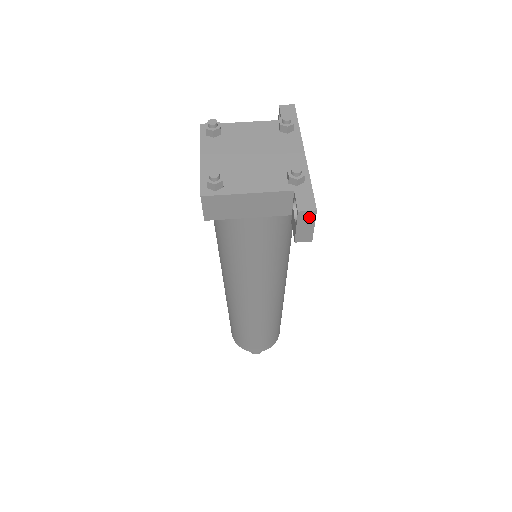
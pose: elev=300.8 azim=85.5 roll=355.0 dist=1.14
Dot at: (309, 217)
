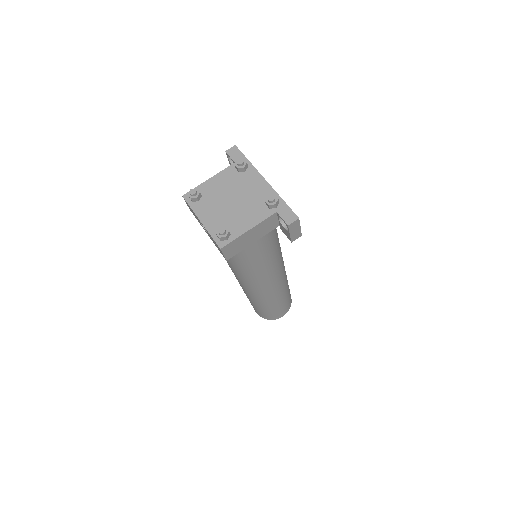
Dot at: (296, 224)
